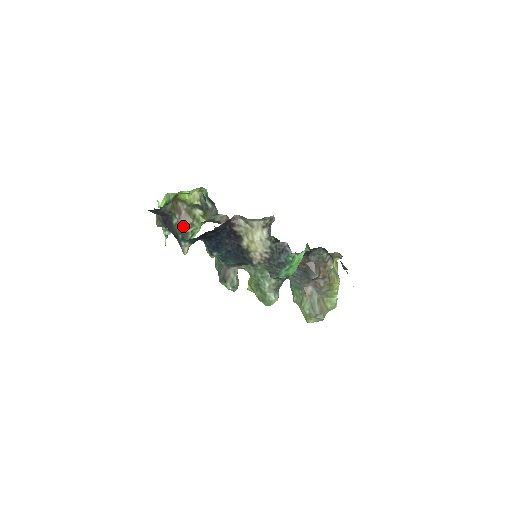
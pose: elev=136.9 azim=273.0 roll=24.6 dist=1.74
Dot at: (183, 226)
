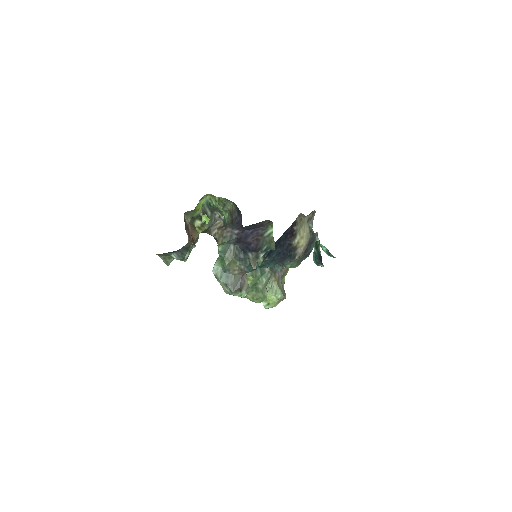
Dot at: (190, 243)
